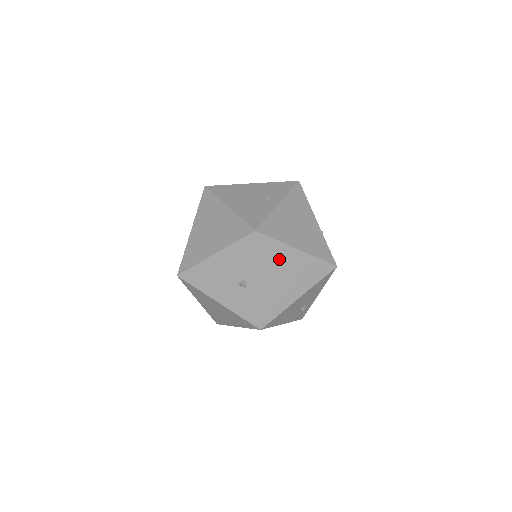
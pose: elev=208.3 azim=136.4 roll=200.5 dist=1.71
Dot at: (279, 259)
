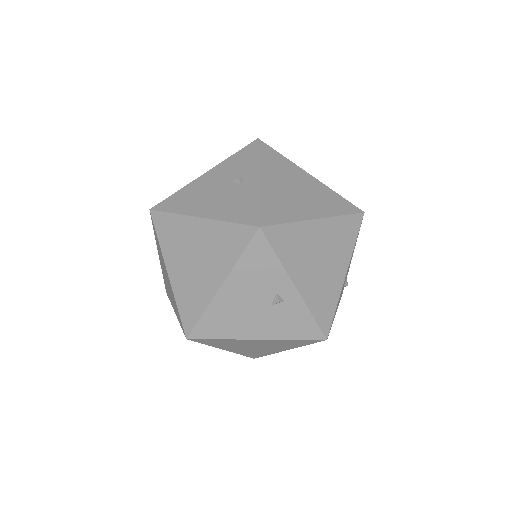
Dot at: (303, 244)
